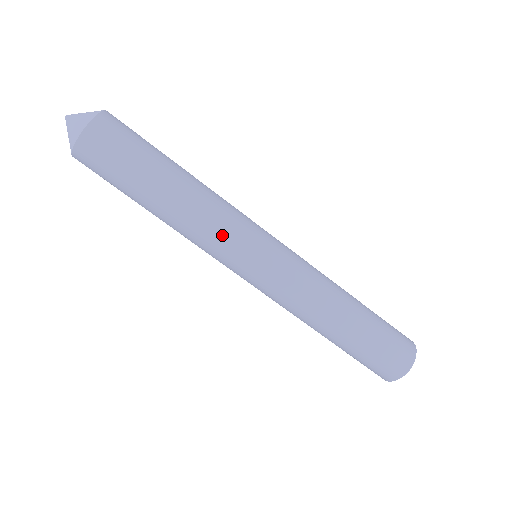
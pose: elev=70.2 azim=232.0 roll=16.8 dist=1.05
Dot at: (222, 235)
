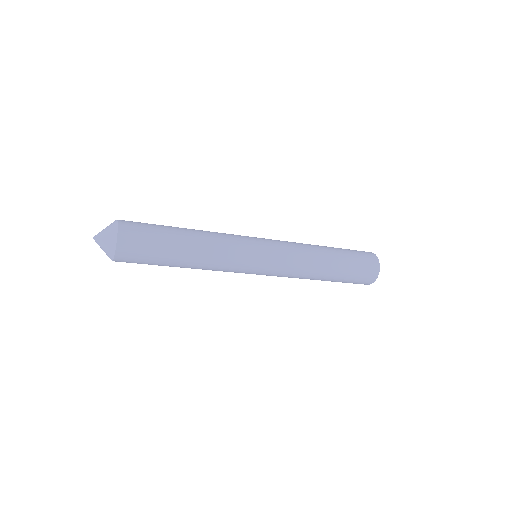
Dot at: (233, 260)
